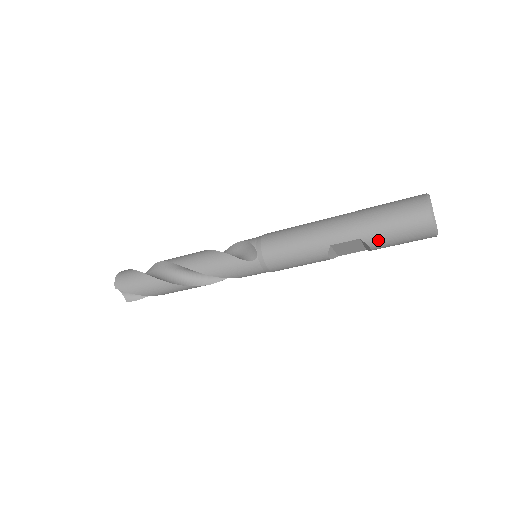
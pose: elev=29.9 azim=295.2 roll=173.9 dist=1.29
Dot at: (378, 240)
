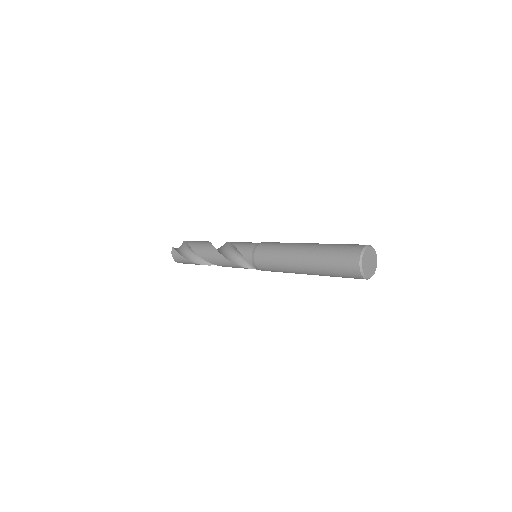
Dot at: occluded
